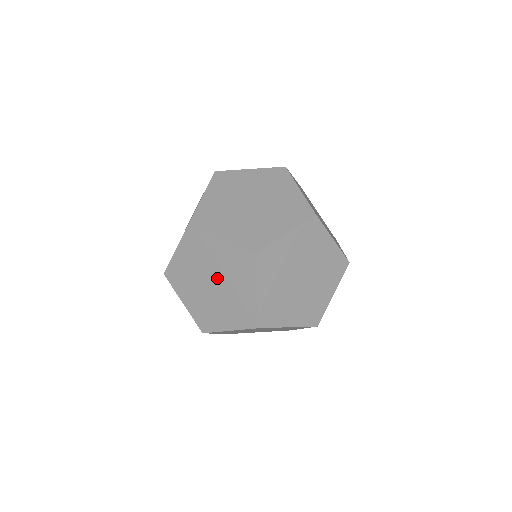
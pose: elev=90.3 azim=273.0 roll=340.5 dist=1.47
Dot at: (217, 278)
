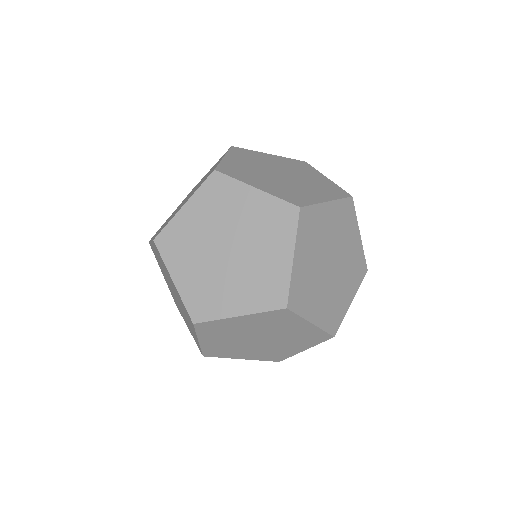
Dot at: (261, 335)
